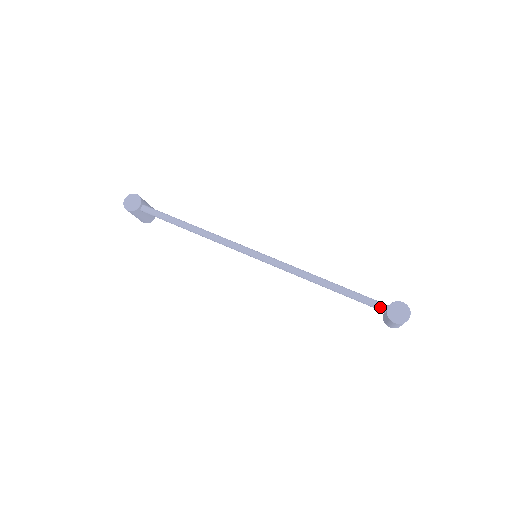
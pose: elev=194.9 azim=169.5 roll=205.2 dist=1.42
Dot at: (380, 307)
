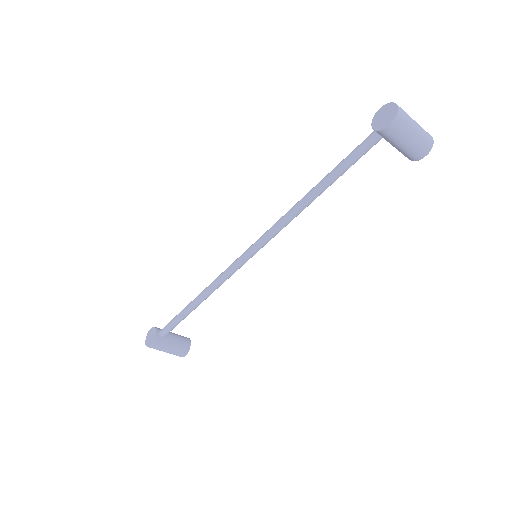
Dot at: (369, 139)
